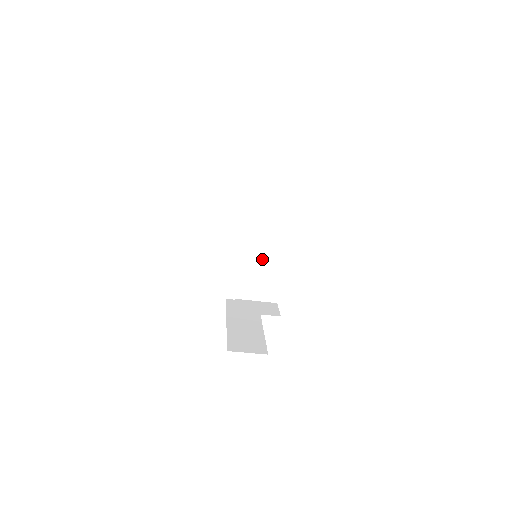
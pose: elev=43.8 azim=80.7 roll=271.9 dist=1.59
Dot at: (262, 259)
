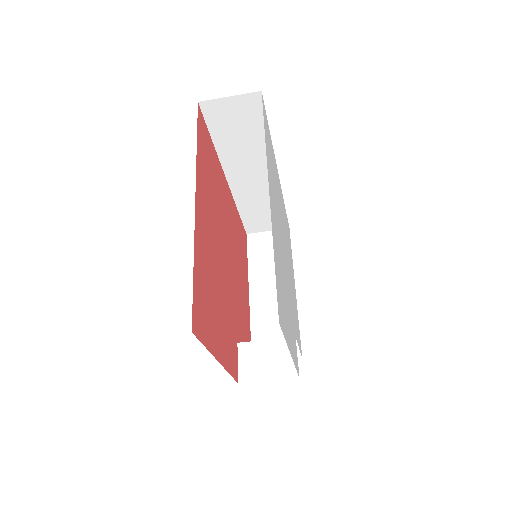
Dot at: occluded
